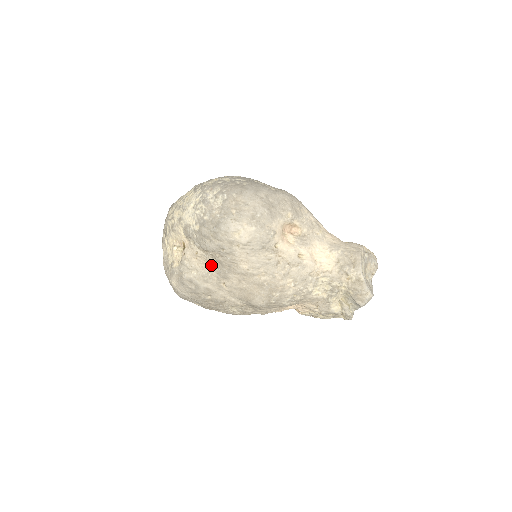
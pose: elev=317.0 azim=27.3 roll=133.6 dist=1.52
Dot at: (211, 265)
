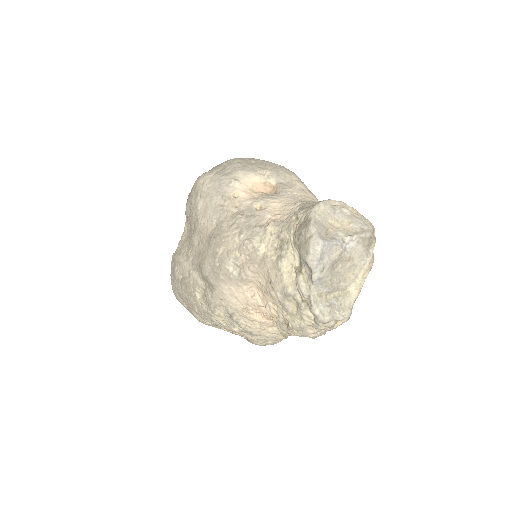
Dot at: (188, 234)
